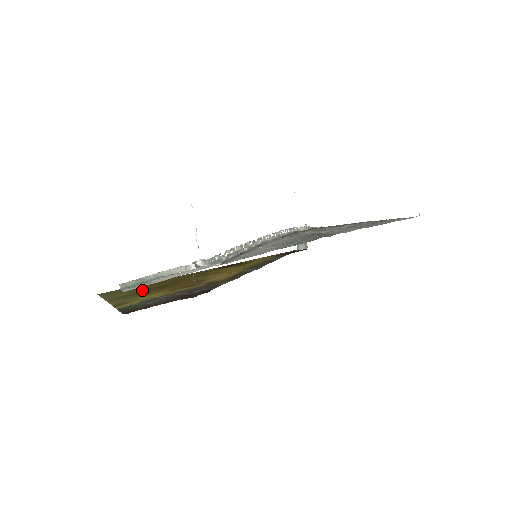
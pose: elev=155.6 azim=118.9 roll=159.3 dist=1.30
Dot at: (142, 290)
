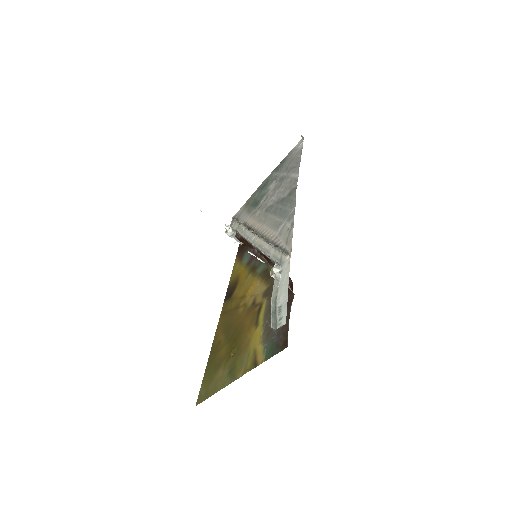
Dot at: (228, 357)
